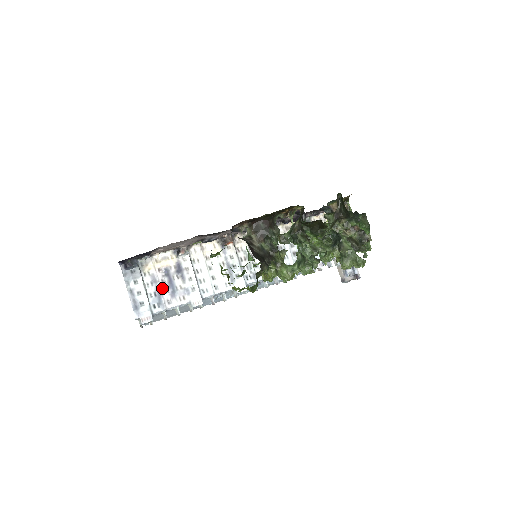
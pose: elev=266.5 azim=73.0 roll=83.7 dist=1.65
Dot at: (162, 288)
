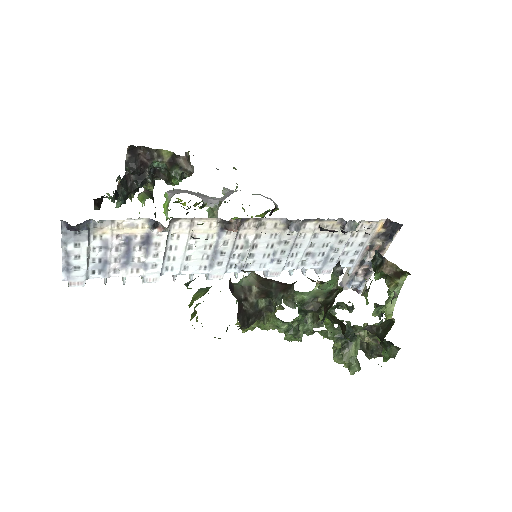
Dot at: (113, 256)
